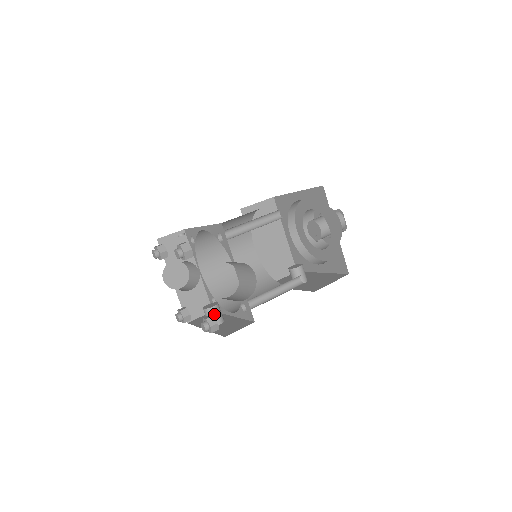
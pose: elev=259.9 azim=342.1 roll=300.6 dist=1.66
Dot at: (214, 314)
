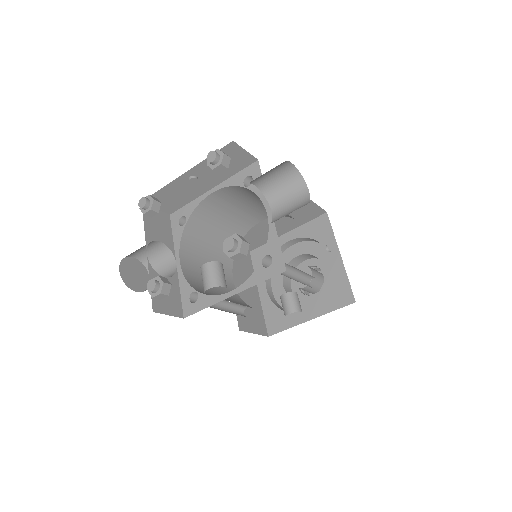
Dot at: (219, 271)
